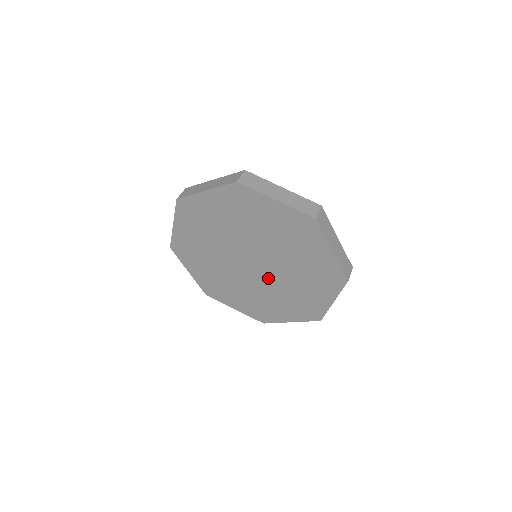
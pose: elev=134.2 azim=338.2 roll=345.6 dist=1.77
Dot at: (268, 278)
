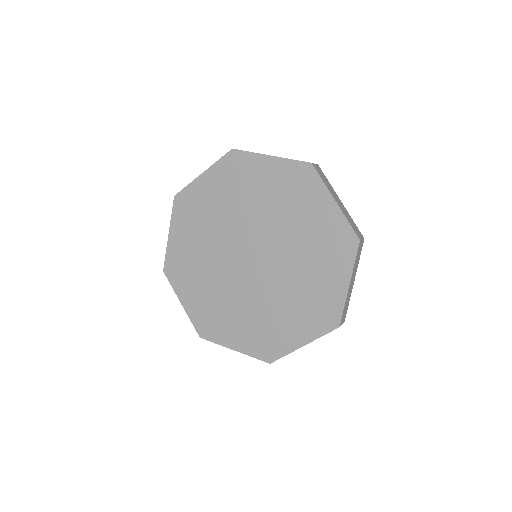
Dot at: (254, 283)
